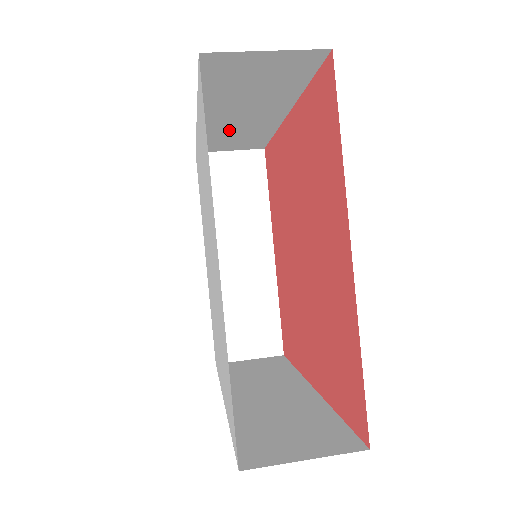
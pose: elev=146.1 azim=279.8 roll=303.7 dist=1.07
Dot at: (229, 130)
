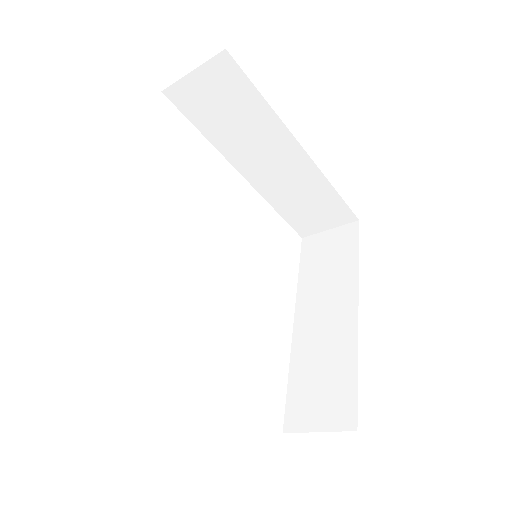
Dot at: (286, 189)
